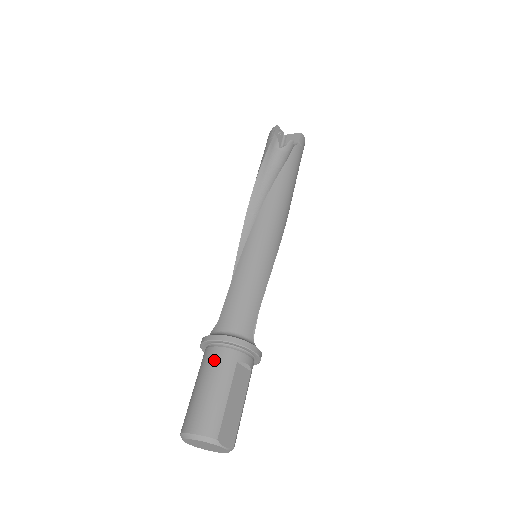
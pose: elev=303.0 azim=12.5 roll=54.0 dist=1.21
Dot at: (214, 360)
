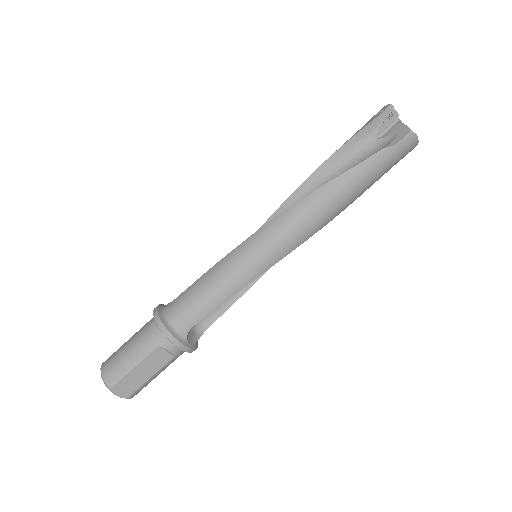
Dot at: (146, 331)
